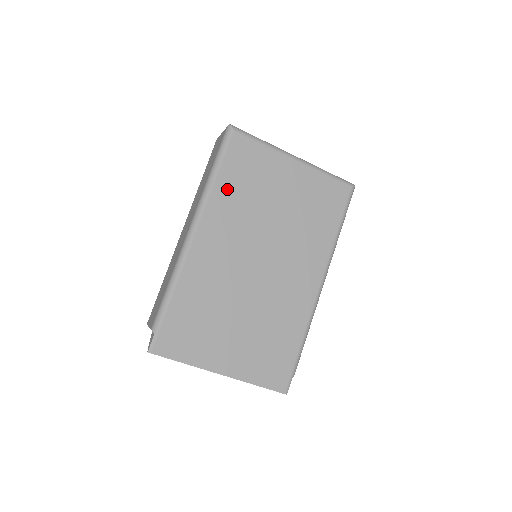
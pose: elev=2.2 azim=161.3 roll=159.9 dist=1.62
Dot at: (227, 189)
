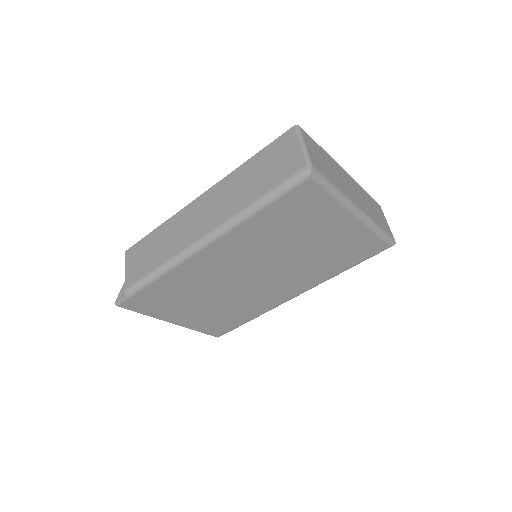
Dot at: (262, 224)
